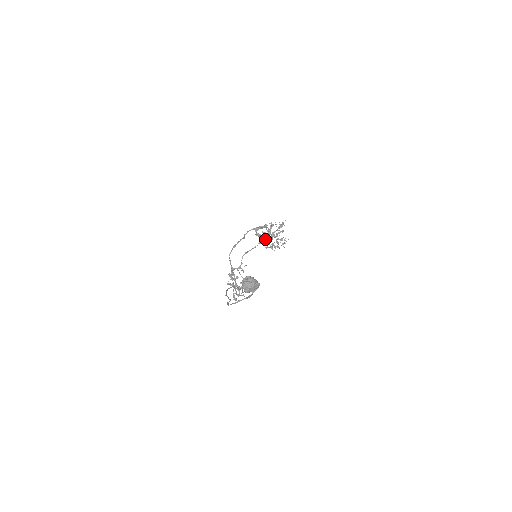
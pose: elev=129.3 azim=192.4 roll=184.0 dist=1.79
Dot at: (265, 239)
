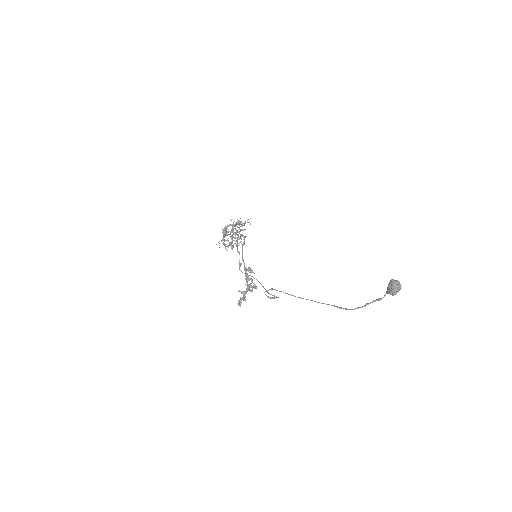
Dot at: (224, 237)
